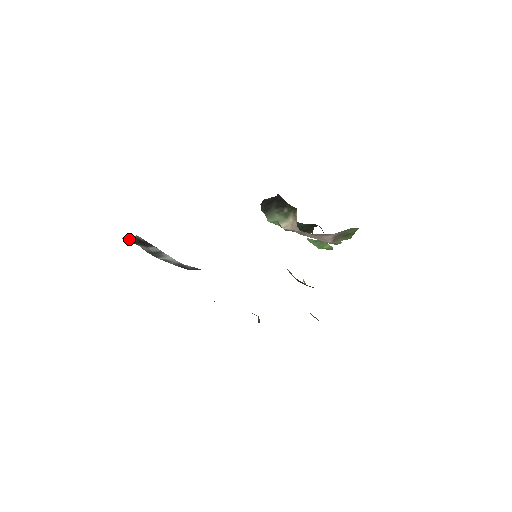
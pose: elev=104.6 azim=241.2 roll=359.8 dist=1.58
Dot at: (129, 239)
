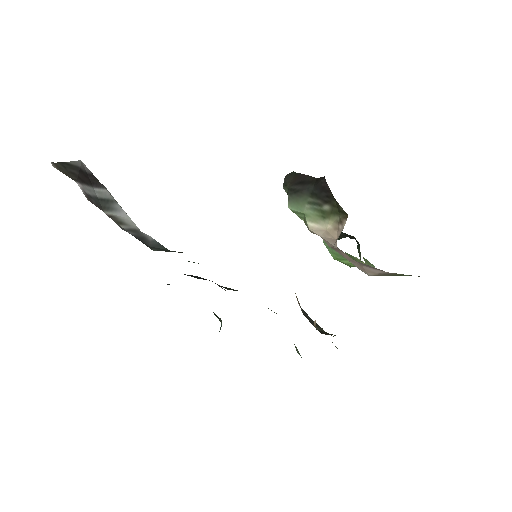
Dot at: (64, 166)
